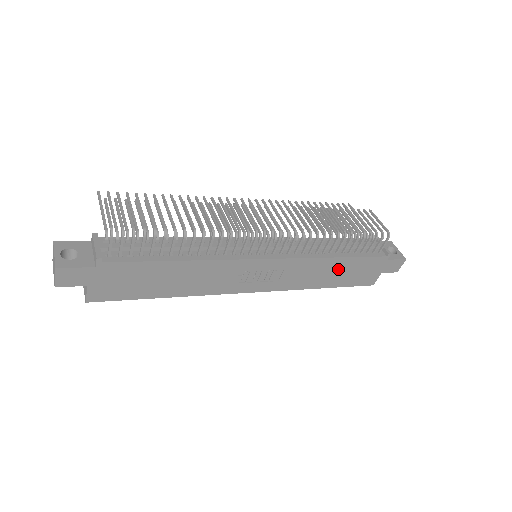
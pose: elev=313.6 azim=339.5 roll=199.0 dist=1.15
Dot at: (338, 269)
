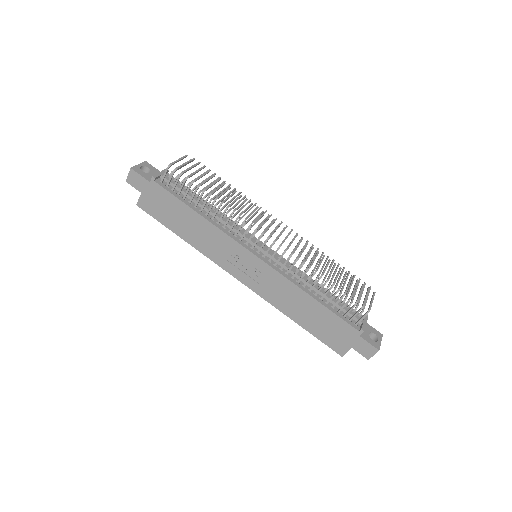
Dot at: (311, 310)
